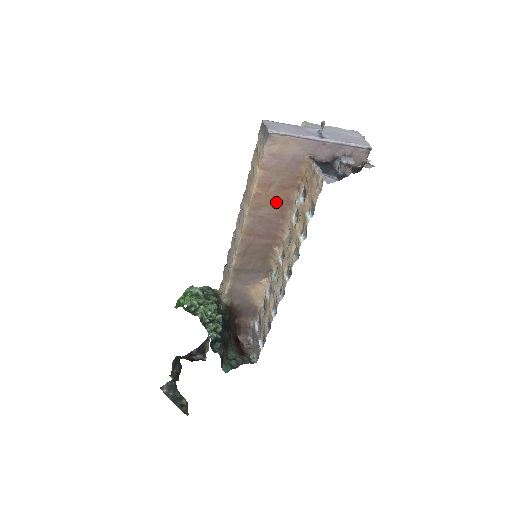
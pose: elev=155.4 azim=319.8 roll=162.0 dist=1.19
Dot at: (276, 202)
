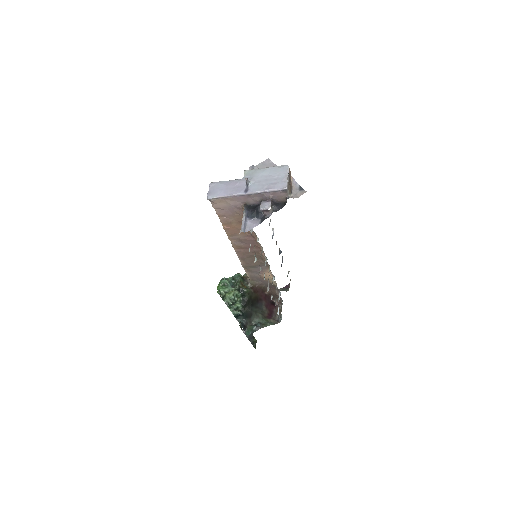
Dot at: occluded
